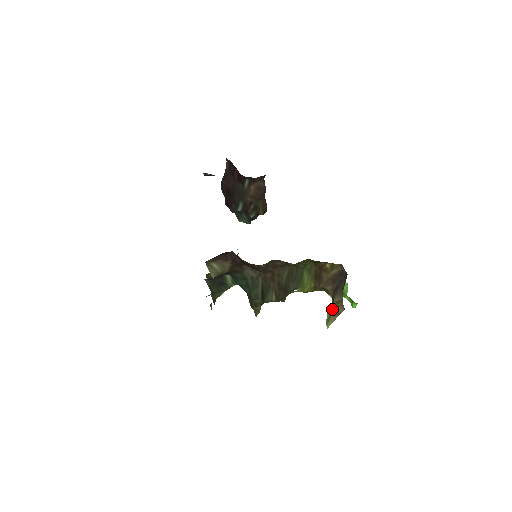
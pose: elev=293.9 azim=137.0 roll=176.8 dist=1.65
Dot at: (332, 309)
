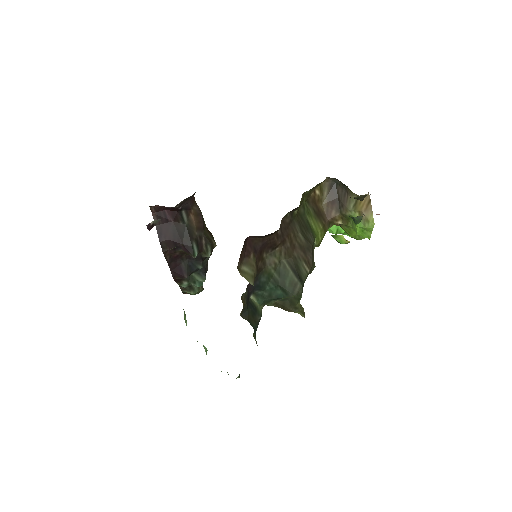
Dot at: occluded
